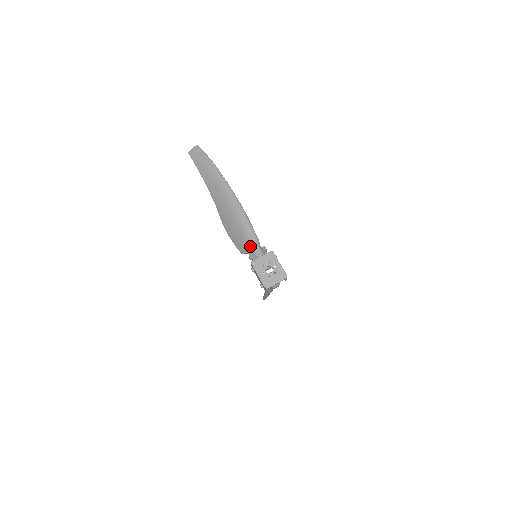
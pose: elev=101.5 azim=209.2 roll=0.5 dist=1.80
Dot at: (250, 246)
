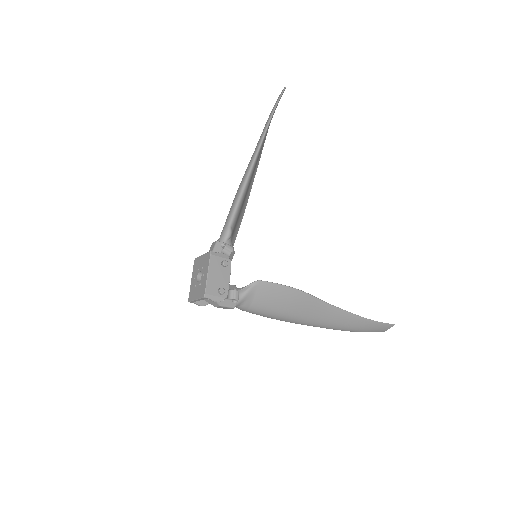
Dot at: occluded
